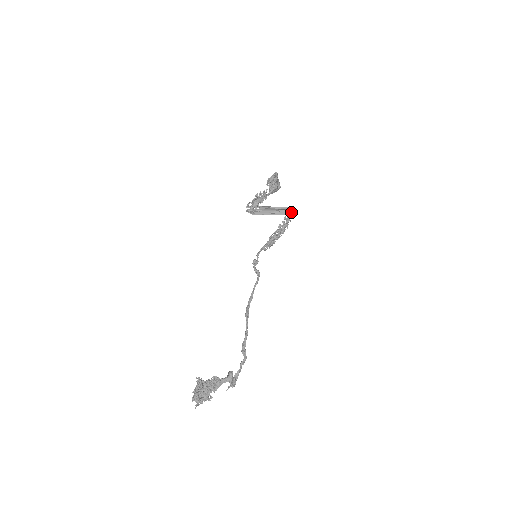
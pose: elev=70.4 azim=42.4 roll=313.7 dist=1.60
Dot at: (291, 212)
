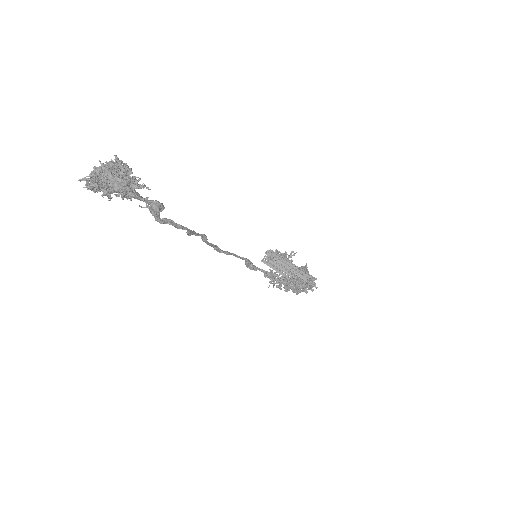
Dot at: occluded
